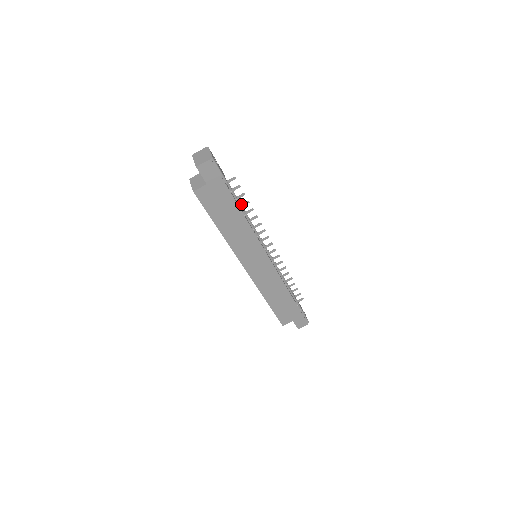
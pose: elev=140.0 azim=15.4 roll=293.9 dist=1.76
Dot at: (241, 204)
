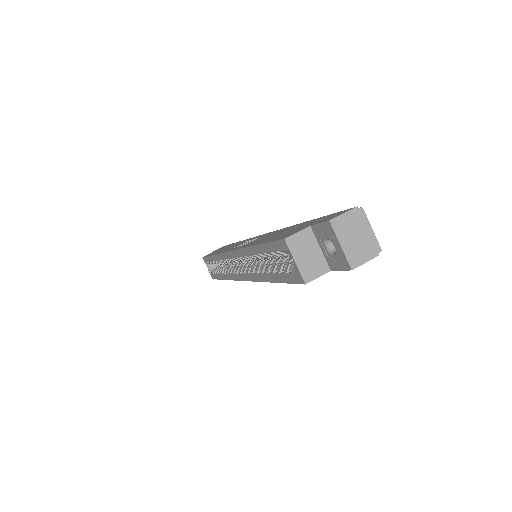
Dot at: occluded
